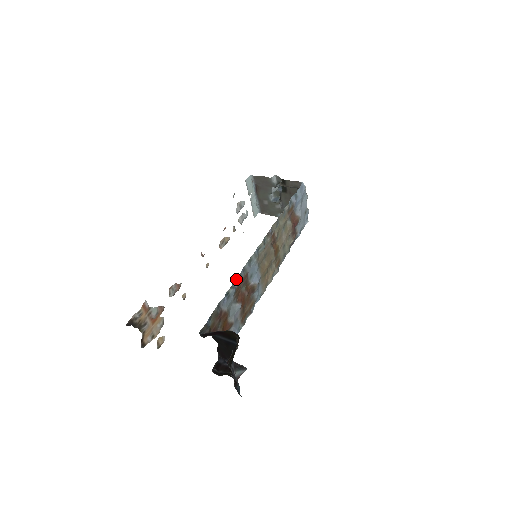
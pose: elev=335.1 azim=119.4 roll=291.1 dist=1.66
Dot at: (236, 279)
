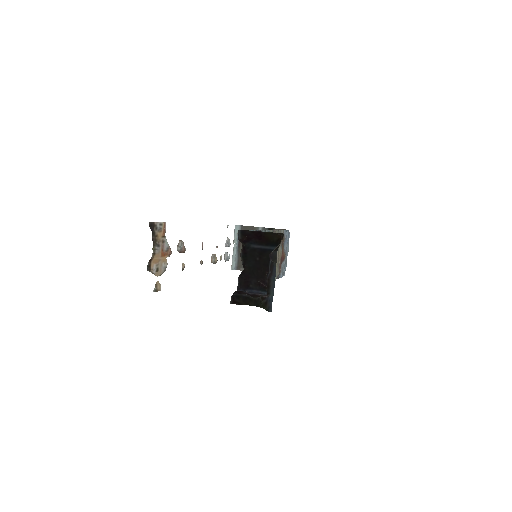
Dot at: occluded
